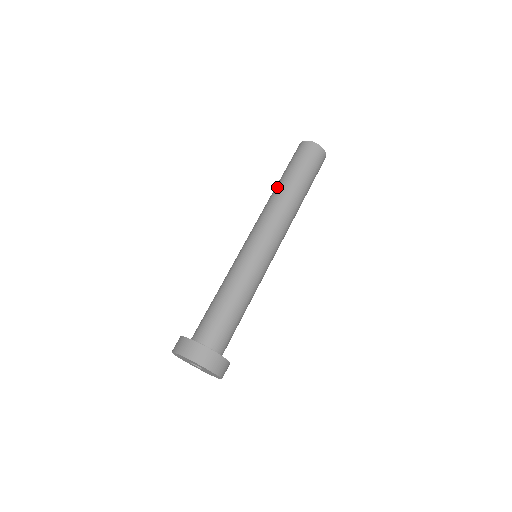
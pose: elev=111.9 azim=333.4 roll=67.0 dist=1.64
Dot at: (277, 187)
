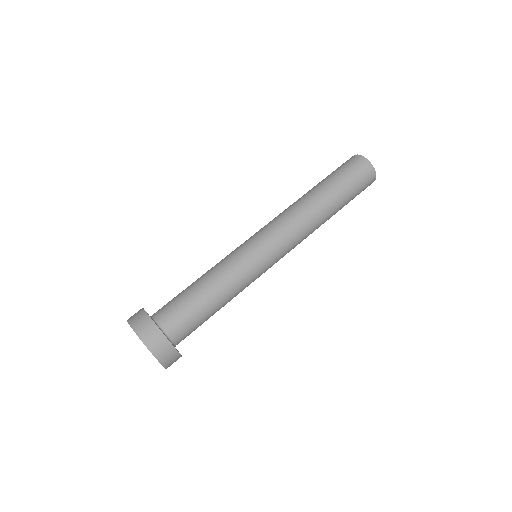
Dot at: occluded
